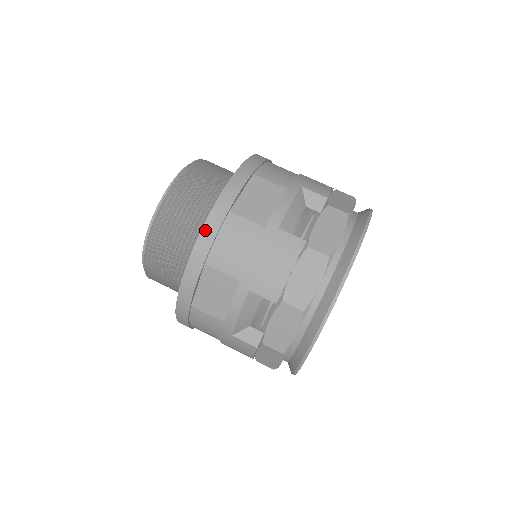
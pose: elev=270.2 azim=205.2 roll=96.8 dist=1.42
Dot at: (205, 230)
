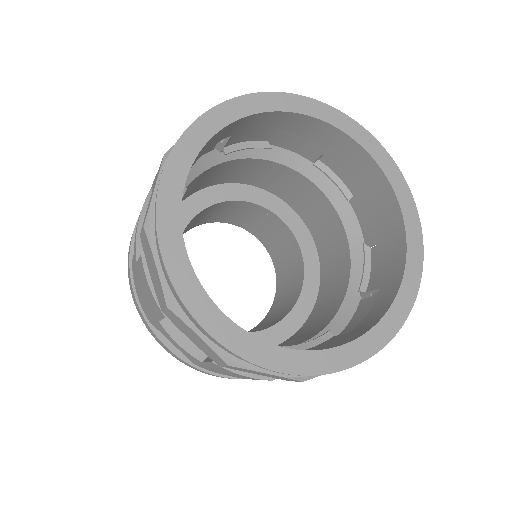
Dot at: occluded
